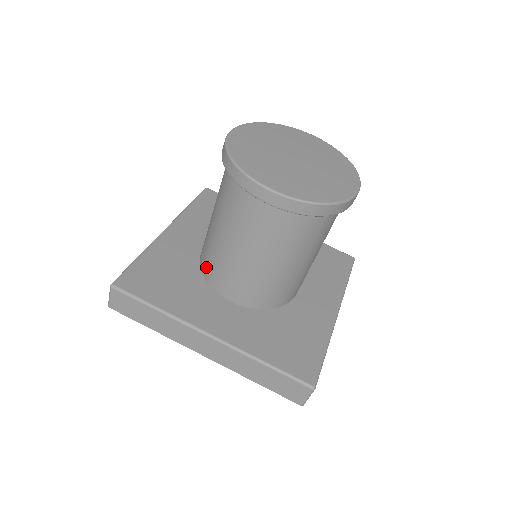
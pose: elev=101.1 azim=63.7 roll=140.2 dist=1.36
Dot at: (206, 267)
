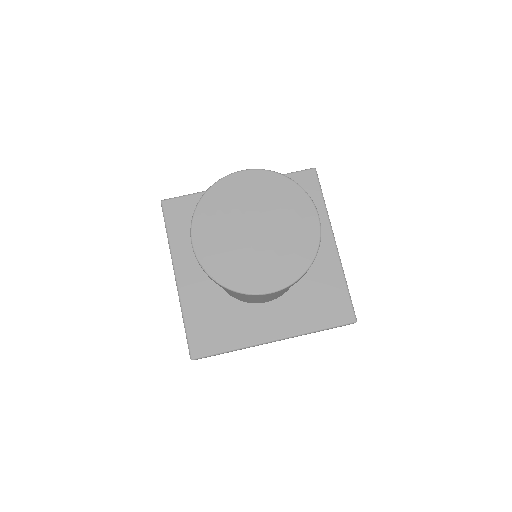
Dot at: occluded
